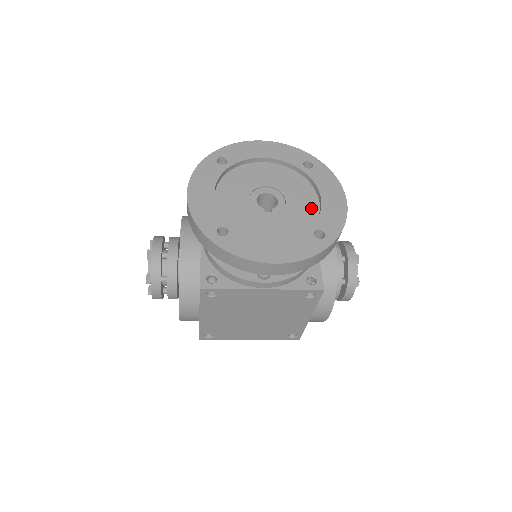
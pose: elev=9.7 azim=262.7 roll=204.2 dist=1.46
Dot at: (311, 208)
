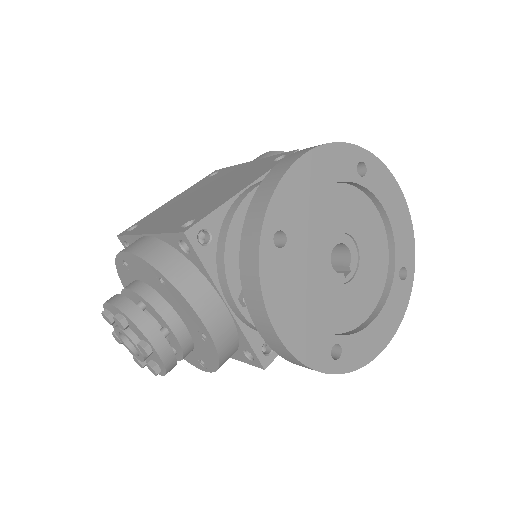
Dot at: (379, 236)
